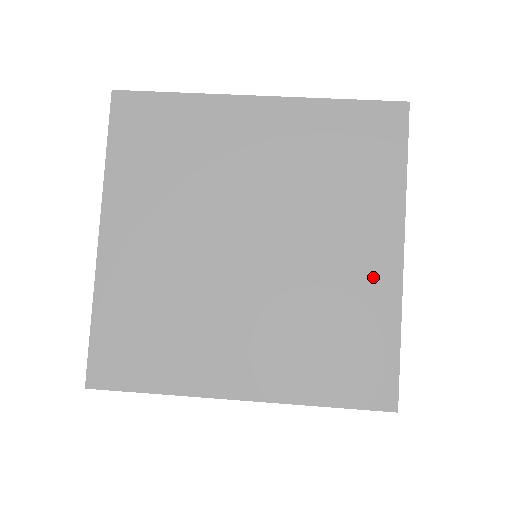
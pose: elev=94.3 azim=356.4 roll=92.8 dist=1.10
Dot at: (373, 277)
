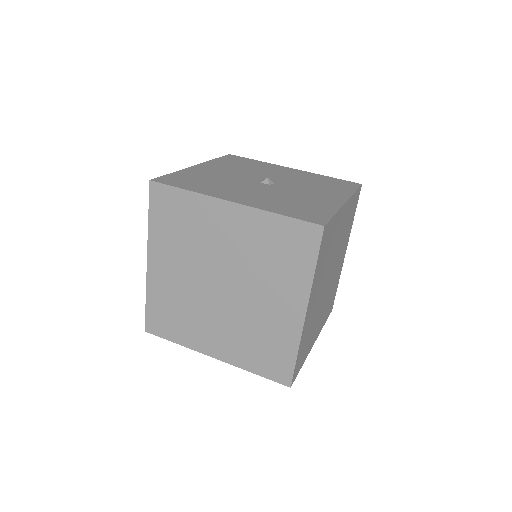
Dot at: (287, 322)
